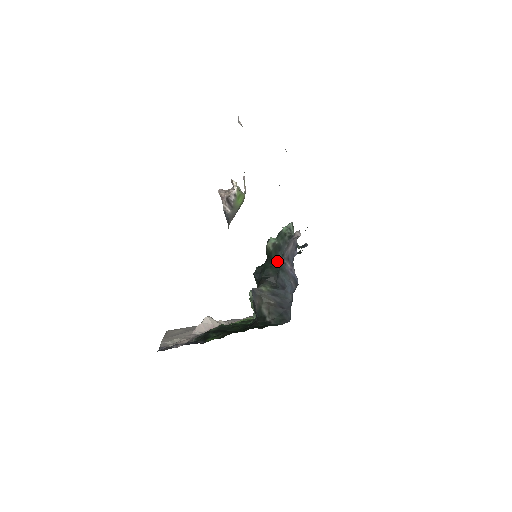
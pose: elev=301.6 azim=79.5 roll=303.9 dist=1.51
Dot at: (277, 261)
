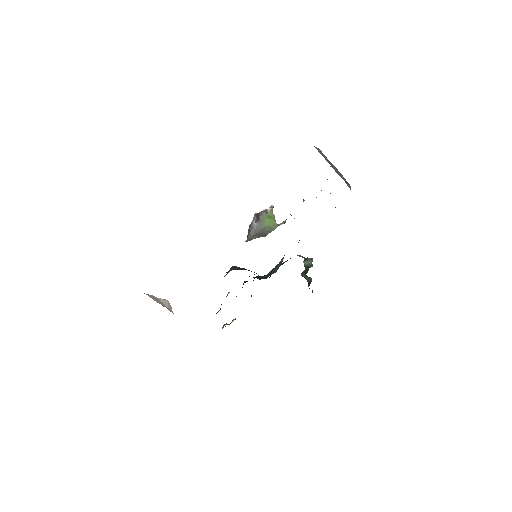
Dot at: occluded
